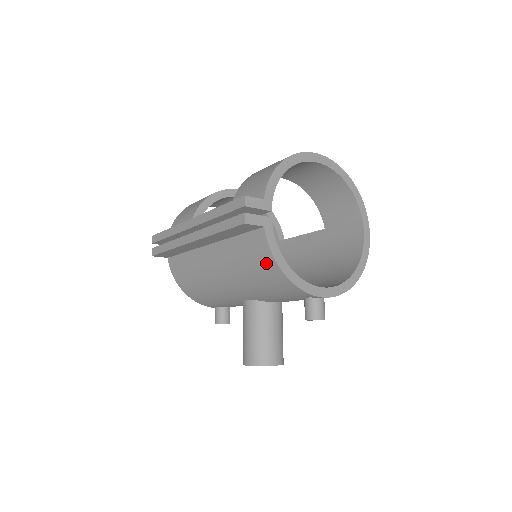
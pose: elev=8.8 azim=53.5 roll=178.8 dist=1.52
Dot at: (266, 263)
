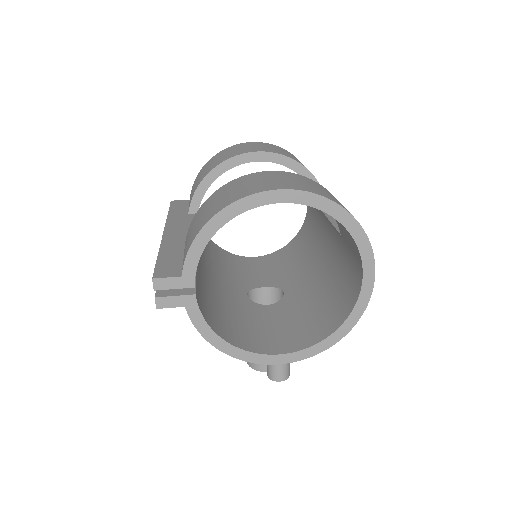
Dot at: occluded
